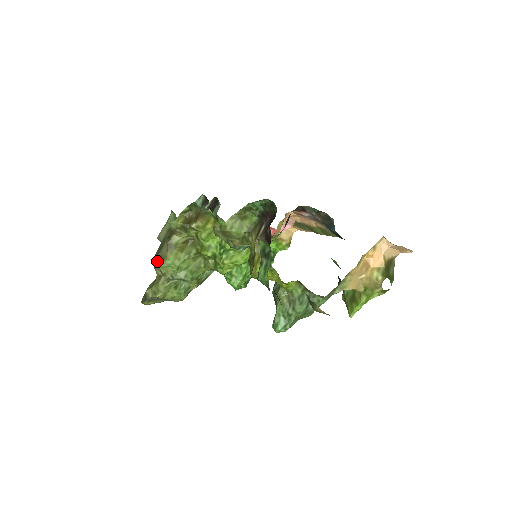
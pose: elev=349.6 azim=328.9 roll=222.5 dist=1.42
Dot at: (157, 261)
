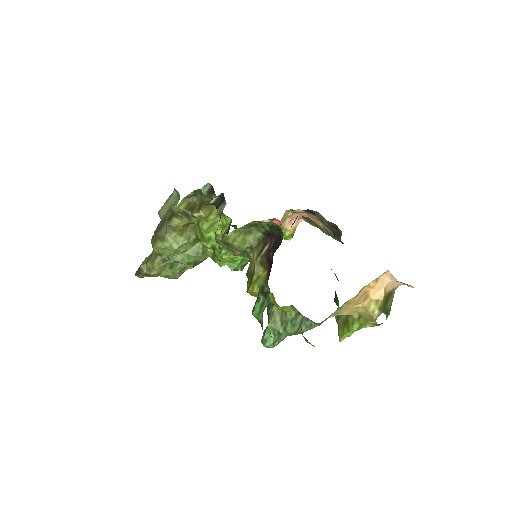
Dot at: (155, 241)
